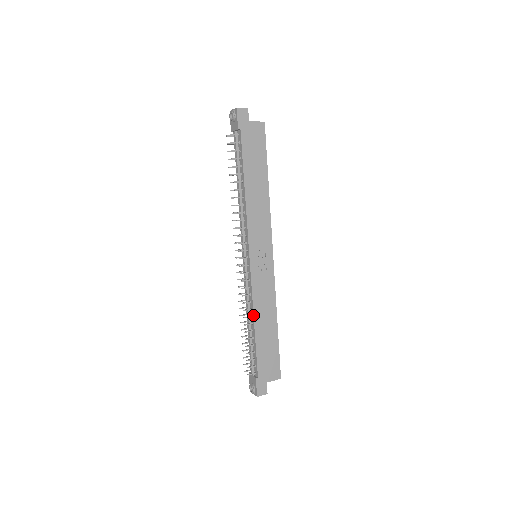
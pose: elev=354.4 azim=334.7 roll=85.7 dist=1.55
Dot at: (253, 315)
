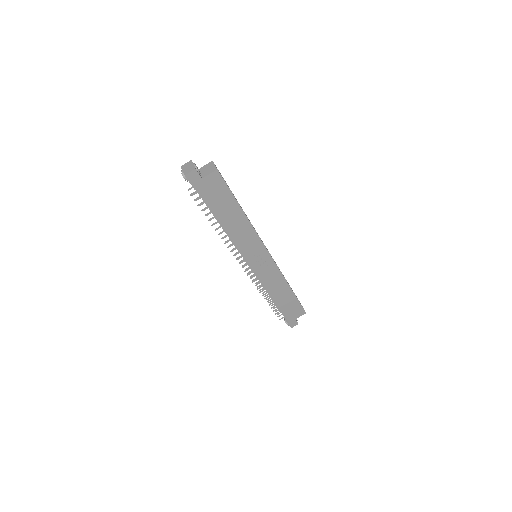
Dot at: (269, 293)
